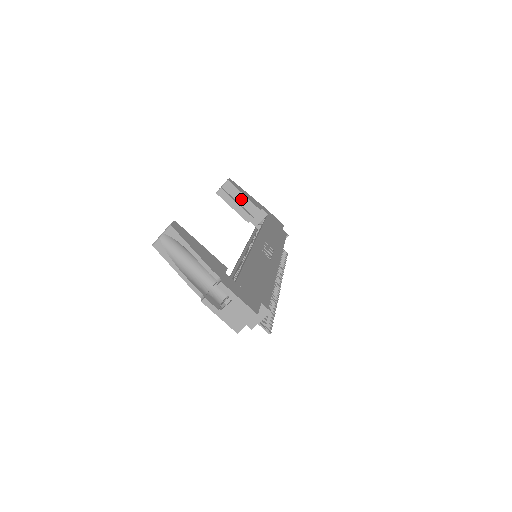
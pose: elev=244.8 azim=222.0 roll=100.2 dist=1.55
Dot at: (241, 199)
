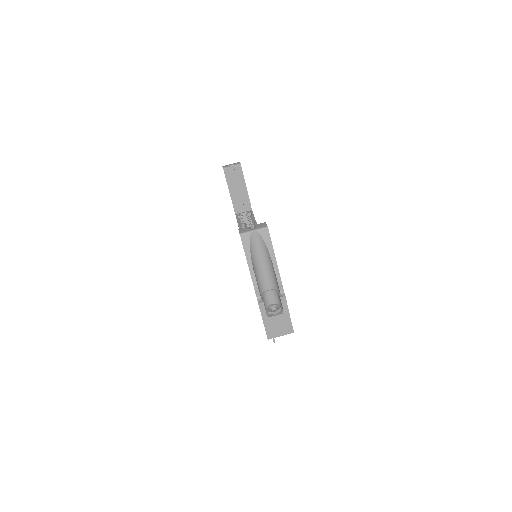
Dot at: (241, 186)
